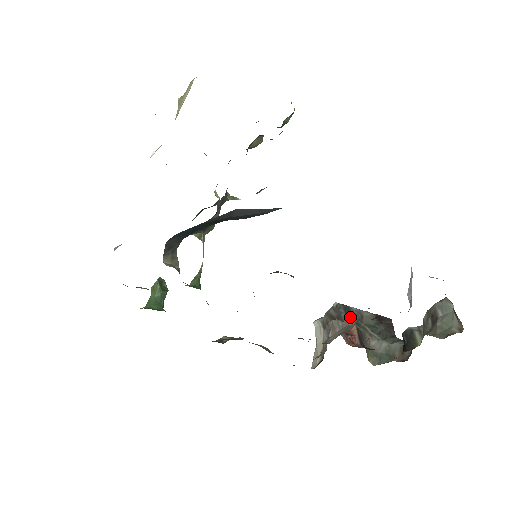
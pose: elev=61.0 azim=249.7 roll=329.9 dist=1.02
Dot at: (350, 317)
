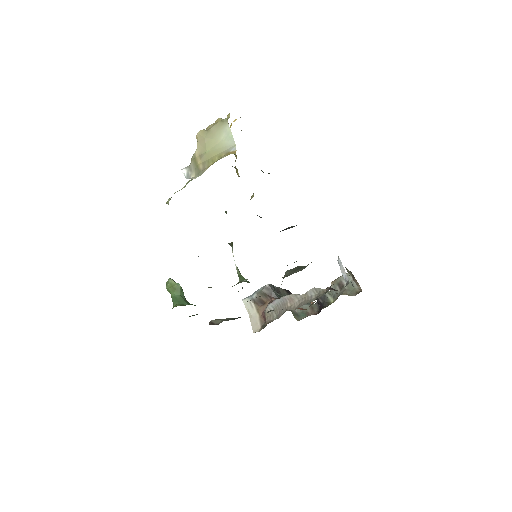
Dot at: (310, 291)
